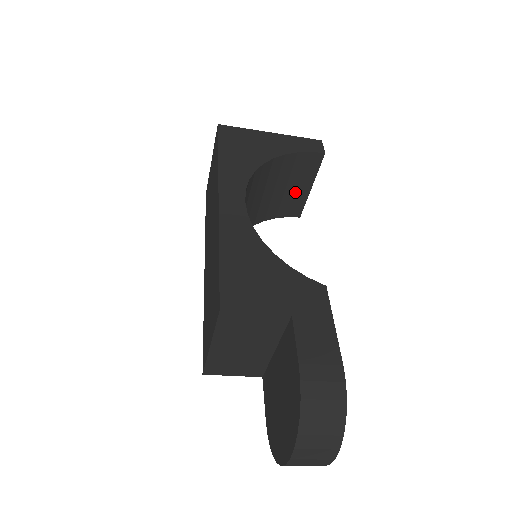
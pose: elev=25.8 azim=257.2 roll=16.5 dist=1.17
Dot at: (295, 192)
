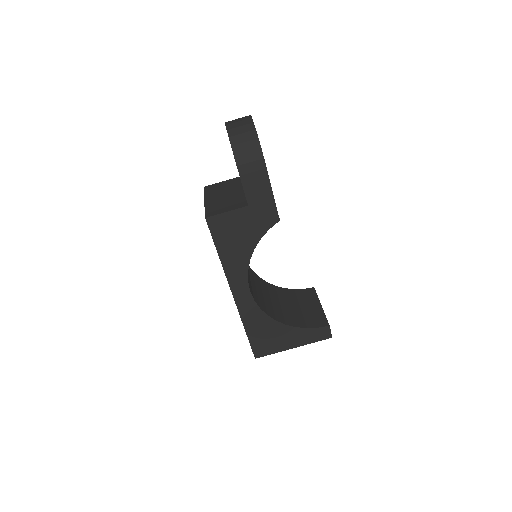
Dot at: (311, 311)
